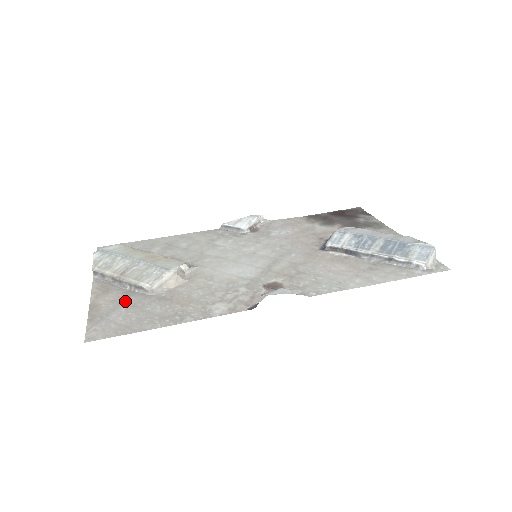
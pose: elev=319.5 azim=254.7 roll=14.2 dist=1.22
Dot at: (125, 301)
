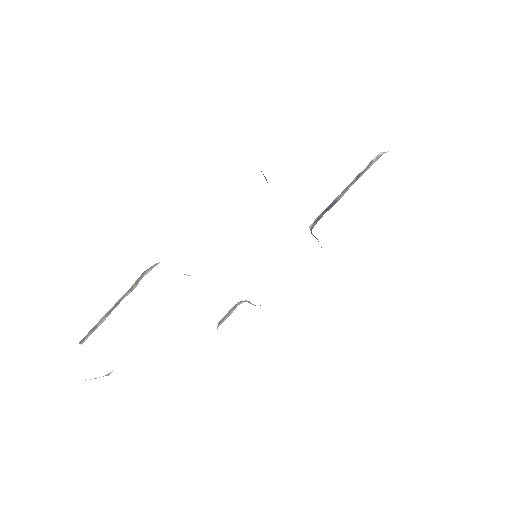
Dot at: occluded
